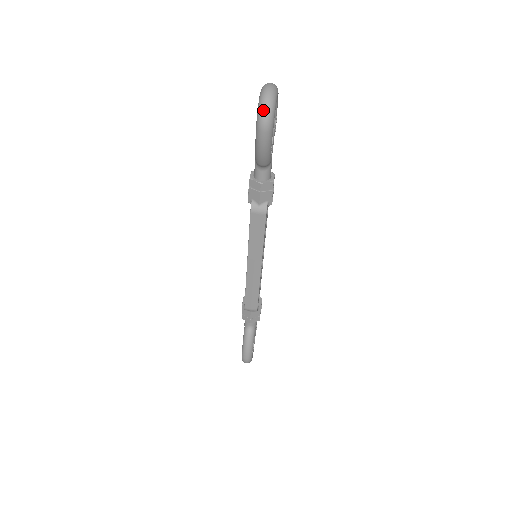
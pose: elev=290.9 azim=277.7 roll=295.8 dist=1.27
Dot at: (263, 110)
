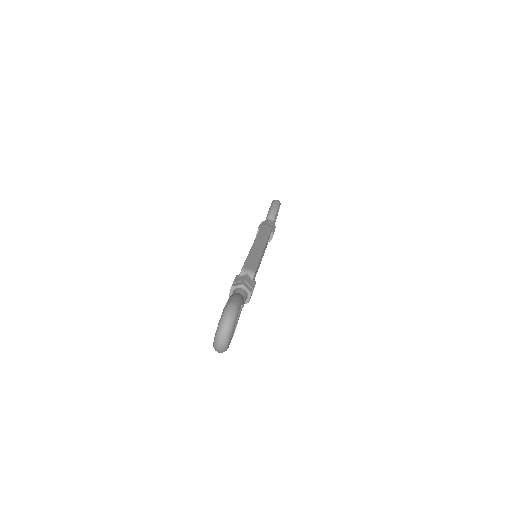
Dot at: occluded
